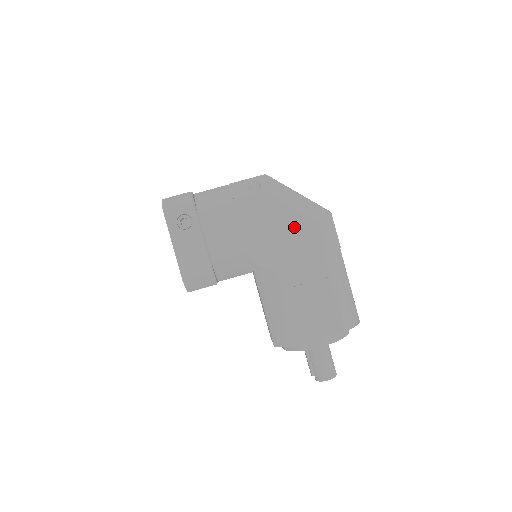
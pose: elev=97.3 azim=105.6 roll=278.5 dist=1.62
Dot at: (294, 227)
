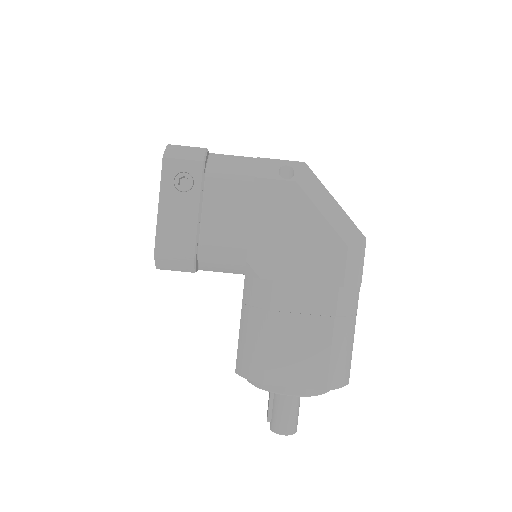
Dot at: (315, 240)
